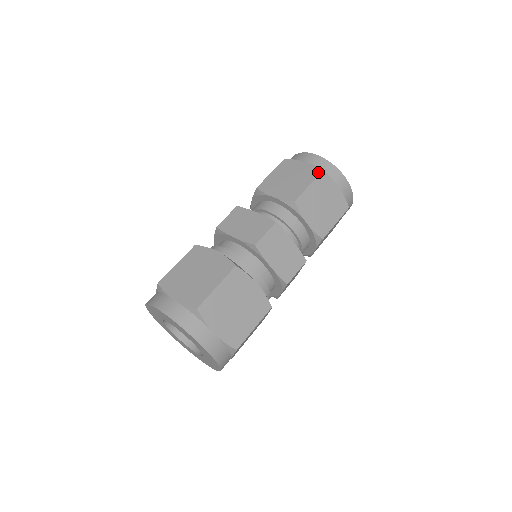
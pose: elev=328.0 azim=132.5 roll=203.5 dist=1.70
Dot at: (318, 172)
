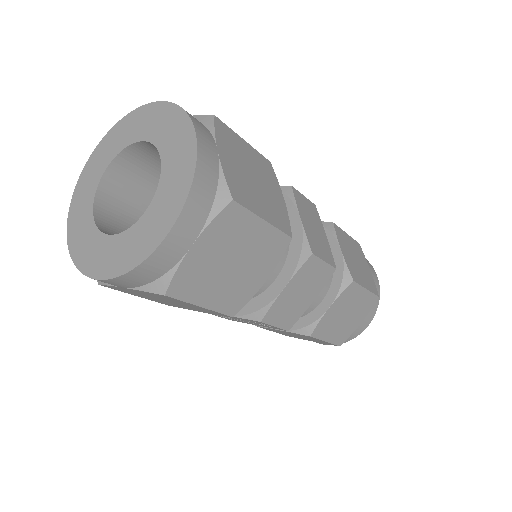
Dot at: occluded
